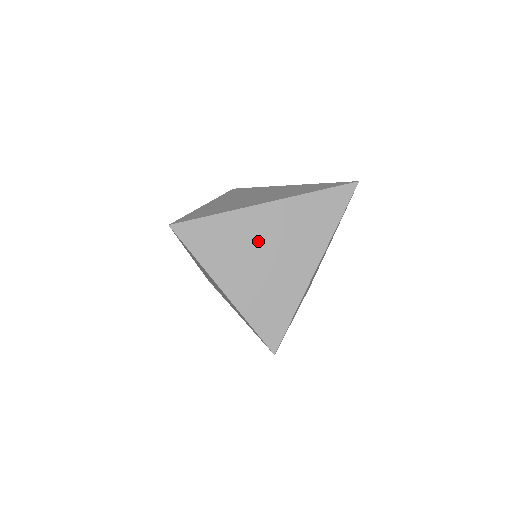
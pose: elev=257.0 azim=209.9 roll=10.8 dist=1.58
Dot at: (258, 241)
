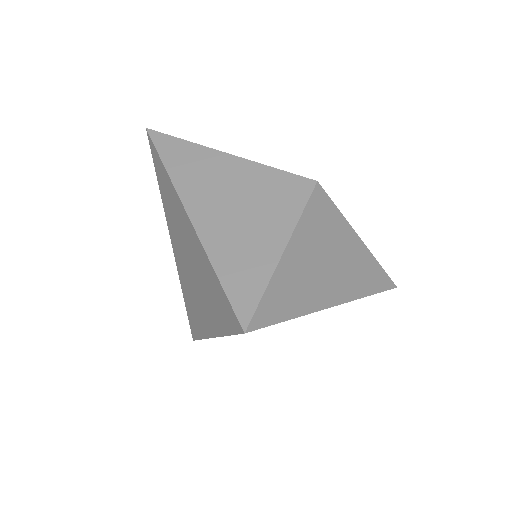
Dot at: occluded
